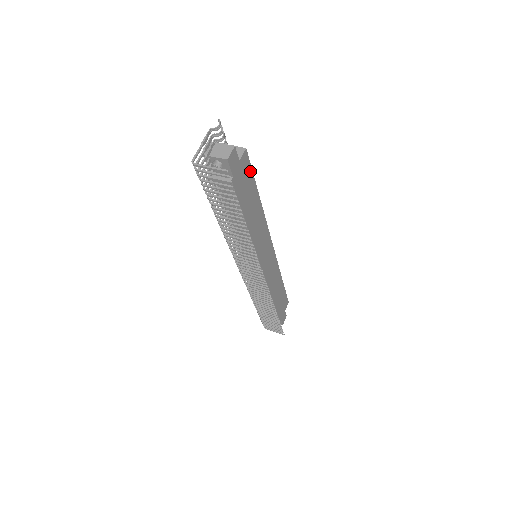
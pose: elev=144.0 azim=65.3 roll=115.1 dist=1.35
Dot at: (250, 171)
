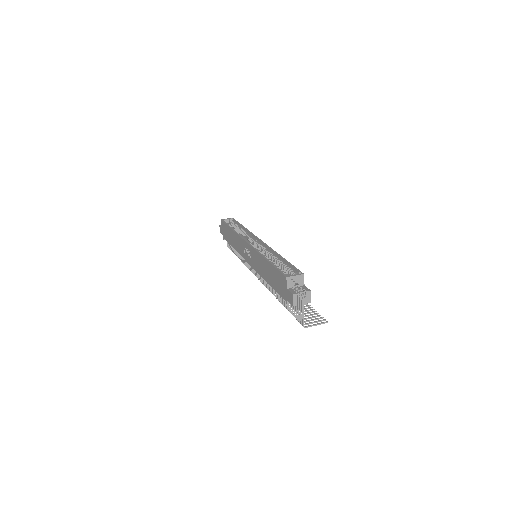
Dot at: (295, 270)
